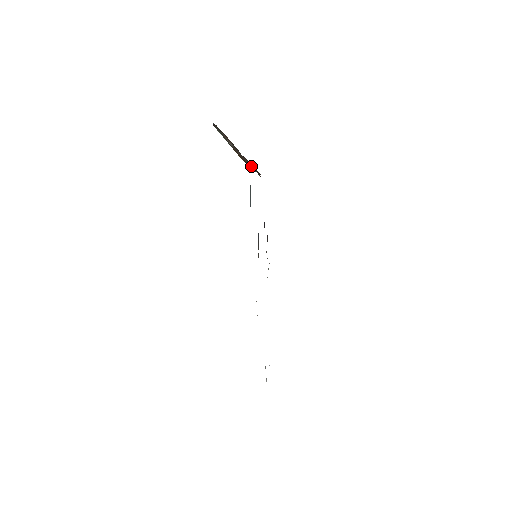
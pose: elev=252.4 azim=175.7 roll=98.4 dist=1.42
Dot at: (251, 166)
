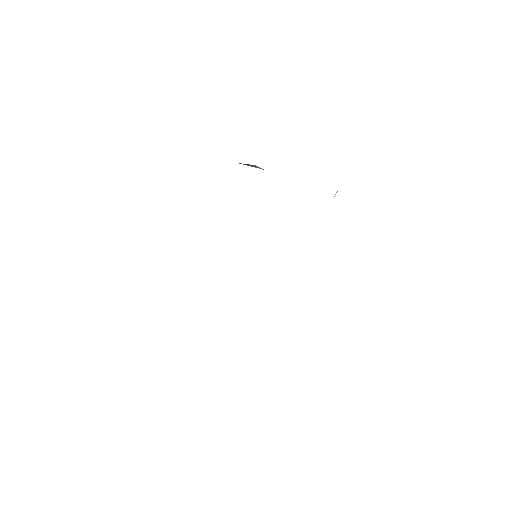
Dot at: occluded
